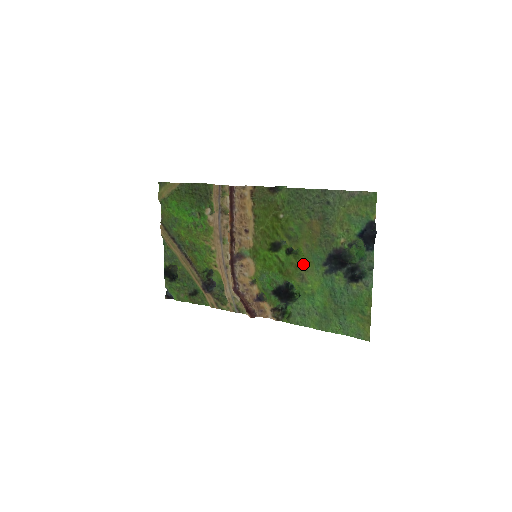
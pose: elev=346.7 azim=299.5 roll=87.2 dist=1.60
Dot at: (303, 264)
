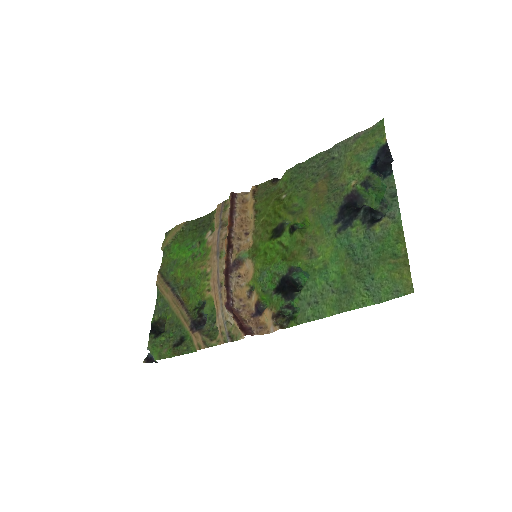
Dot at: (311, 236)
